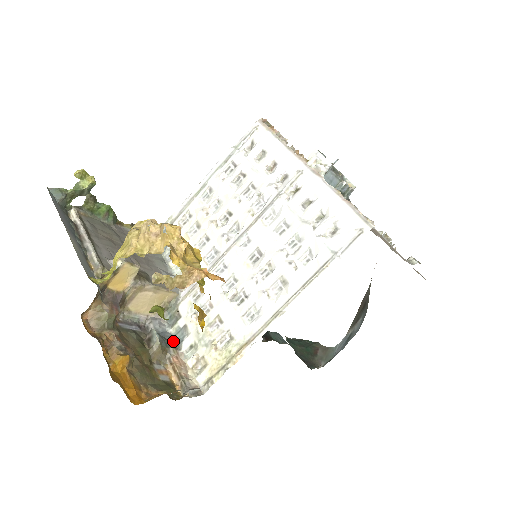
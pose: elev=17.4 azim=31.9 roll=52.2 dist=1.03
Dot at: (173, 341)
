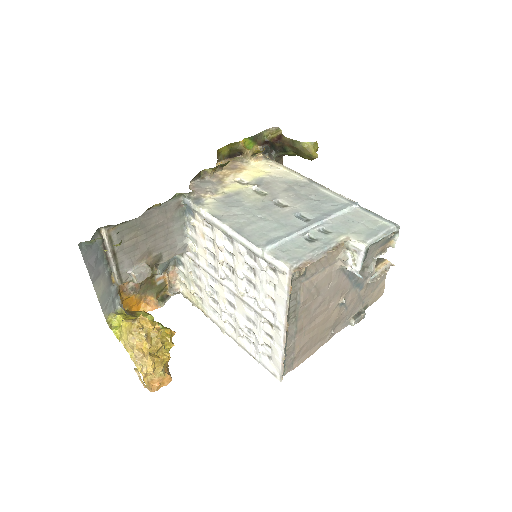
Dot at: (175, 260)
